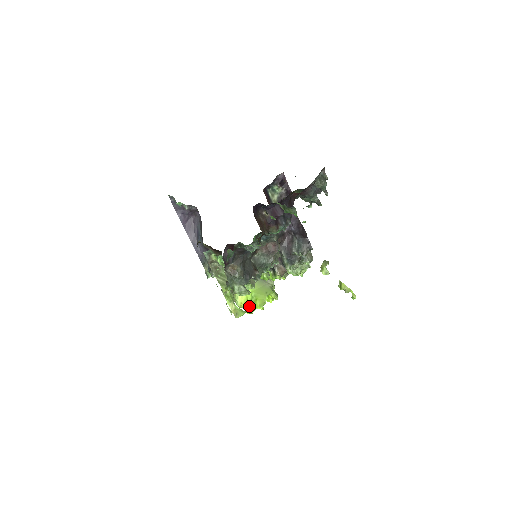
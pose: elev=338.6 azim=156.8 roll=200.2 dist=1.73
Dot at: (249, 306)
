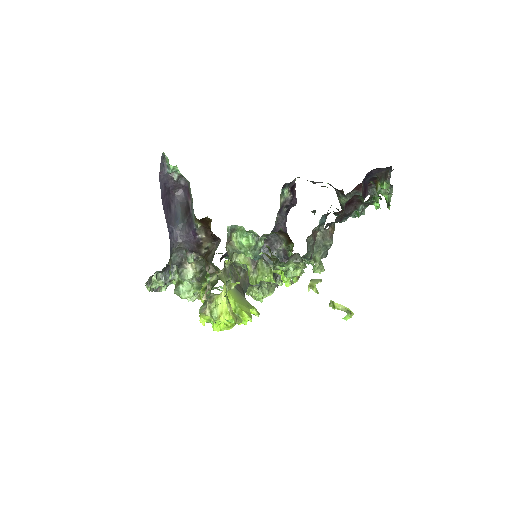
Dot at: (231, 318)
